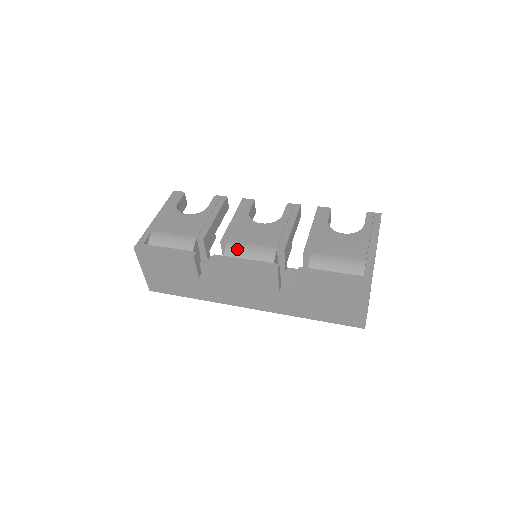
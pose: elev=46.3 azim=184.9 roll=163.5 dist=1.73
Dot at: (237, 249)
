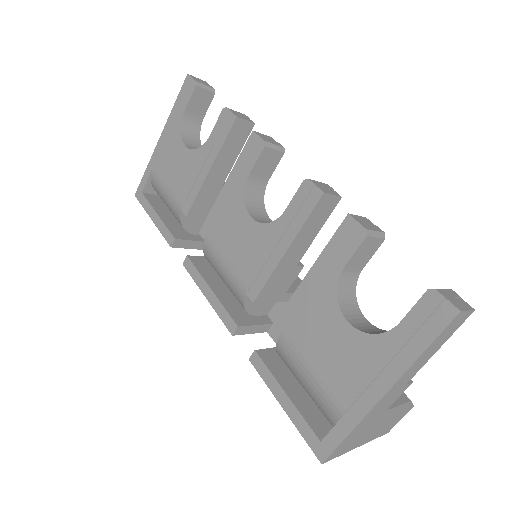
Dot at: (212, 258)
